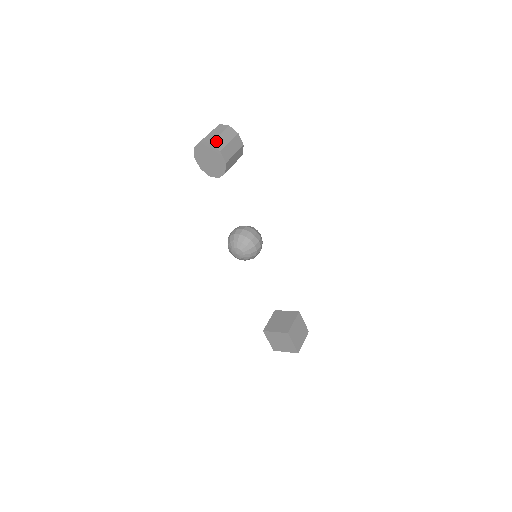
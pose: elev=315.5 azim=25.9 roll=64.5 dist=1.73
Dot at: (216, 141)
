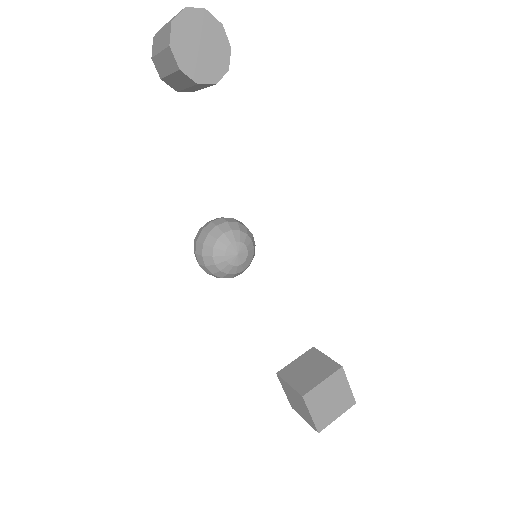
Dot at: occluded
